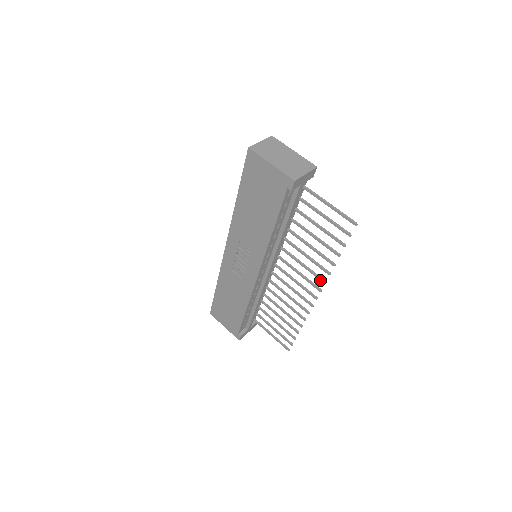
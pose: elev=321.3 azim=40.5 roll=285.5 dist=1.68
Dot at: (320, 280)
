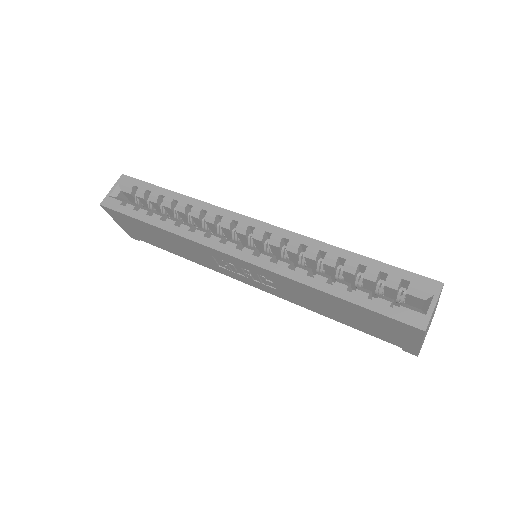
Dot at: occluded
